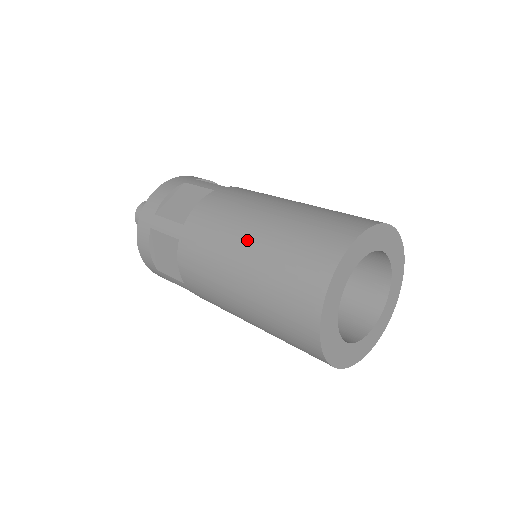
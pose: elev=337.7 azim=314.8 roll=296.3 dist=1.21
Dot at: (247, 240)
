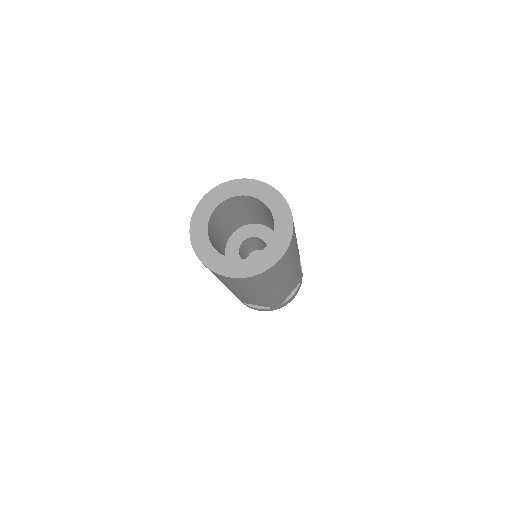
Dot at: occluded
